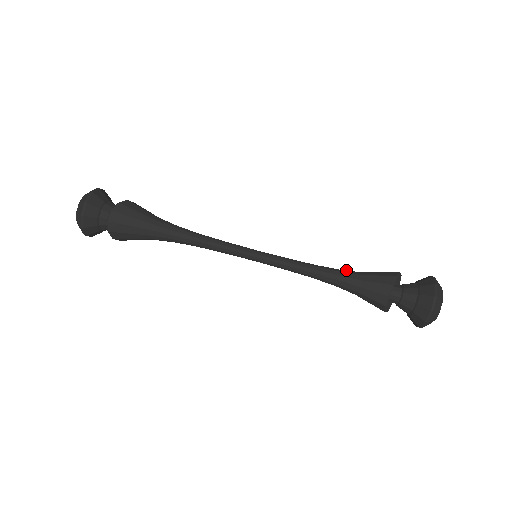
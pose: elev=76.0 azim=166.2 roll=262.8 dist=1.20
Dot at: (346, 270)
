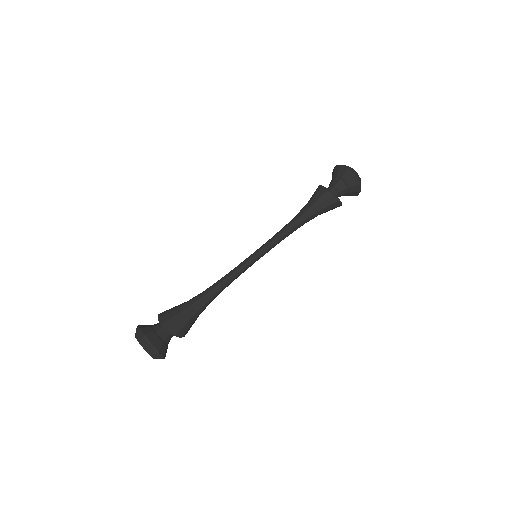
Dot at: occluded
